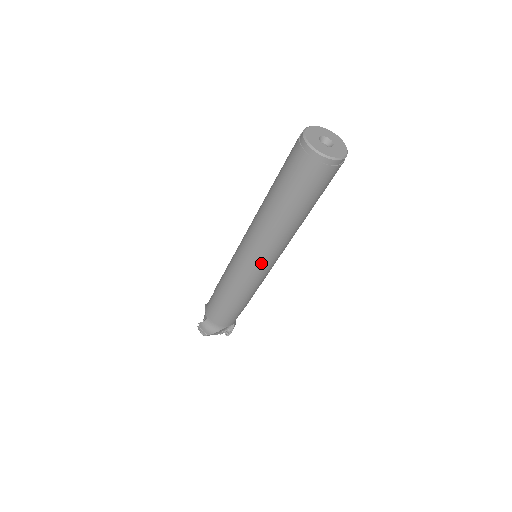
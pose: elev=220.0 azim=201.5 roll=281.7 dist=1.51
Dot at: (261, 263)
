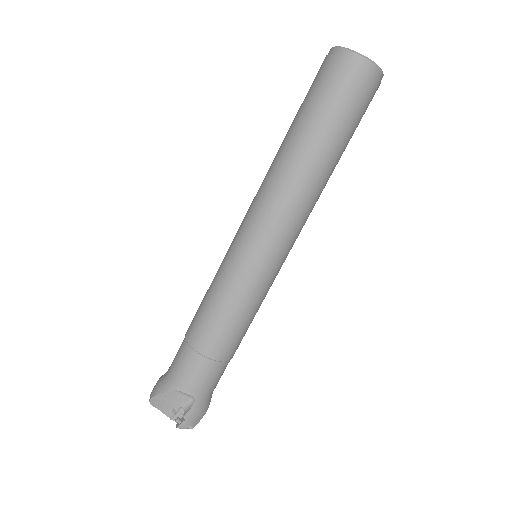
Dot at: (248, 235)
